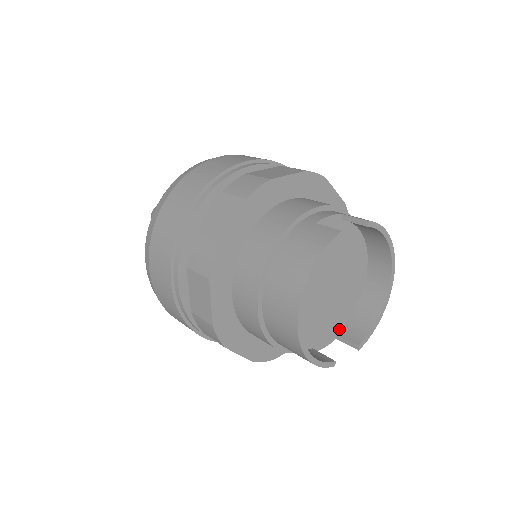
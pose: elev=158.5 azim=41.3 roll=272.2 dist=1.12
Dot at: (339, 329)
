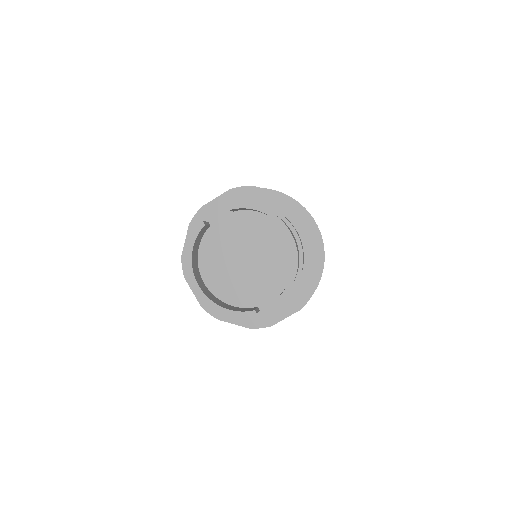
Dot at: (283, 289)
